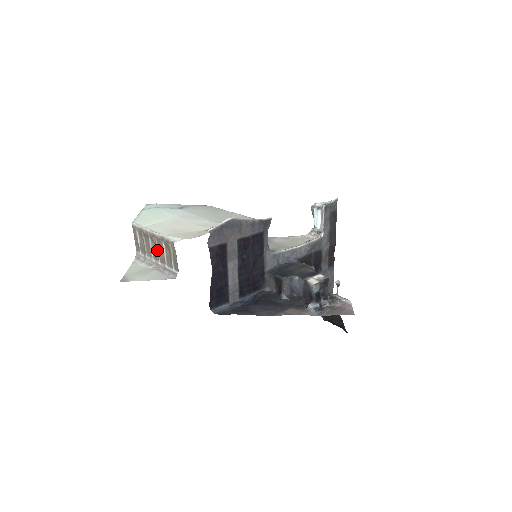
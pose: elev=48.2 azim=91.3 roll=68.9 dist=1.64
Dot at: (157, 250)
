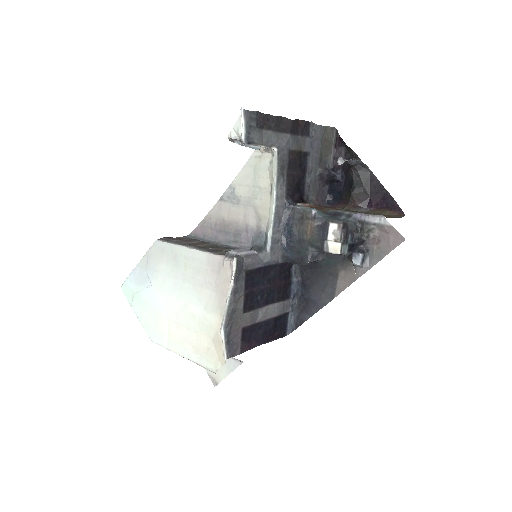
Dot at: occluded
